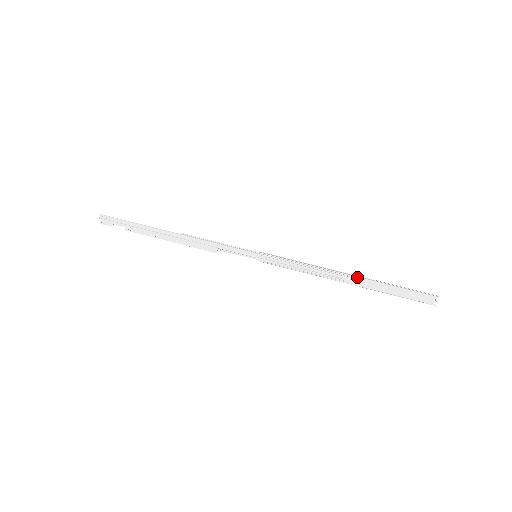
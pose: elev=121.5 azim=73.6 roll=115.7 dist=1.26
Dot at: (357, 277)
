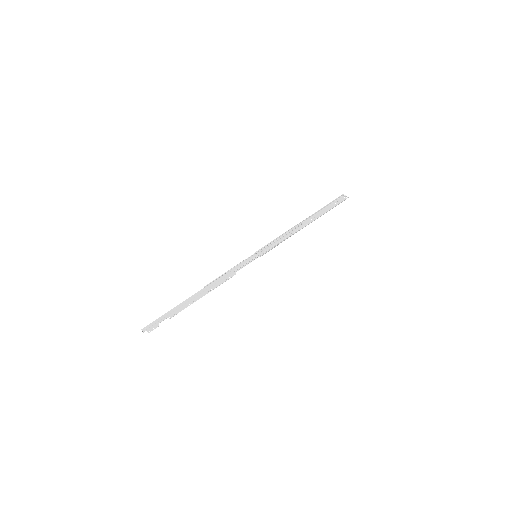
Dot at: (307, 219)
